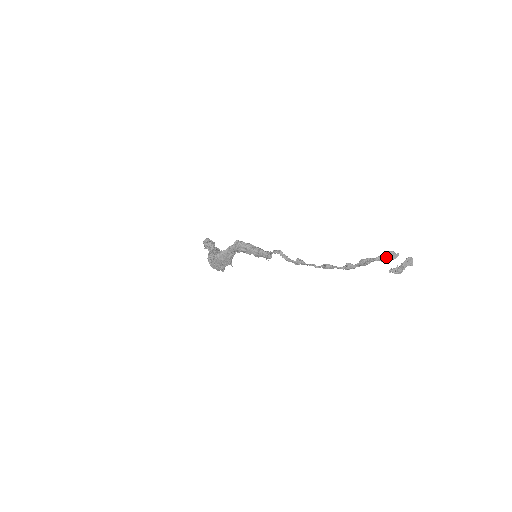
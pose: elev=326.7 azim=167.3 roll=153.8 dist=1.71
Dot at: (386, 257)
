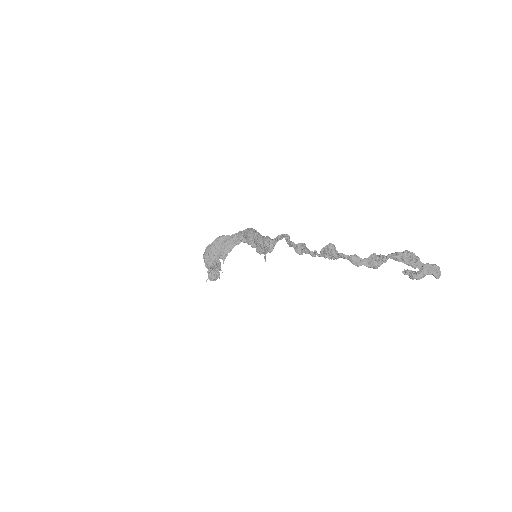
Dot at: (407, 256)
